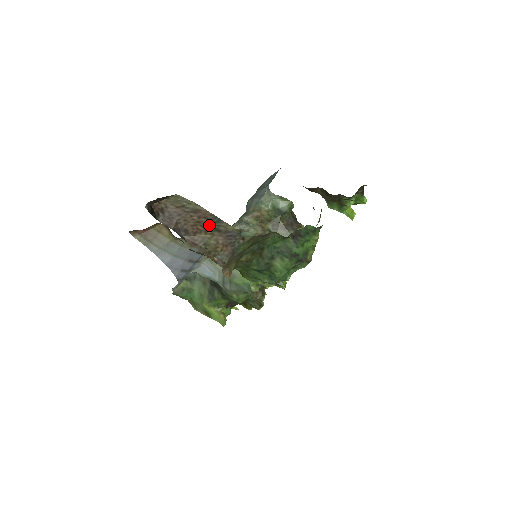
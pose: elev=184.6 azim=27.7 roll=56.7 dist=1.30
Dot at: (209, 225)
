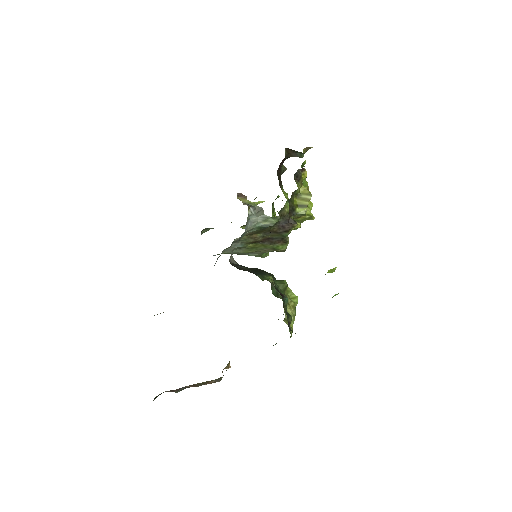
Dot at: occluded
